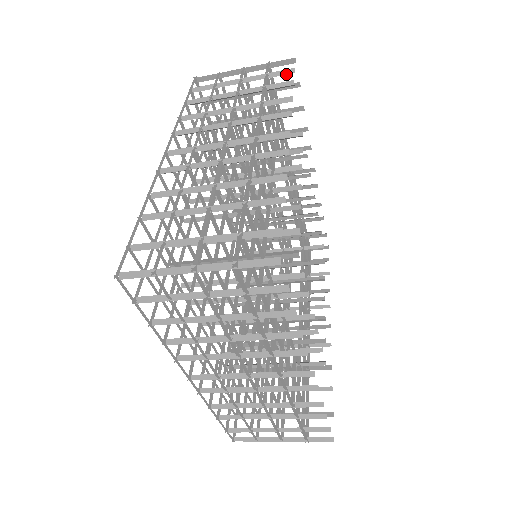
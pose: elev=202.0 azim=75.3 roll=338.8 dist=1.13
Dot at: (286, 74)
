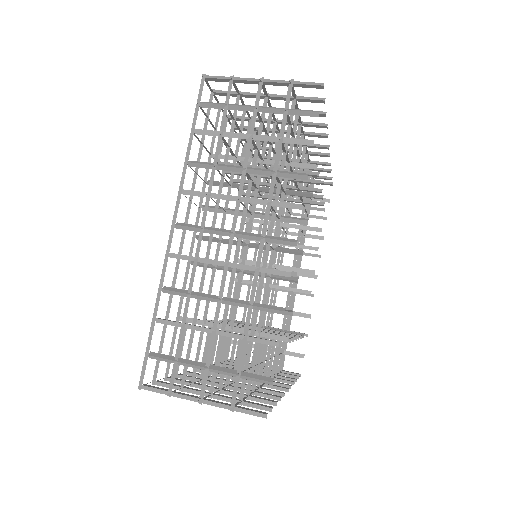
Dot at: occluded
